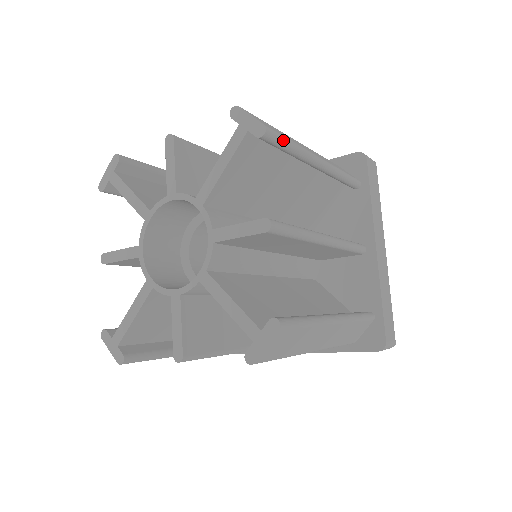
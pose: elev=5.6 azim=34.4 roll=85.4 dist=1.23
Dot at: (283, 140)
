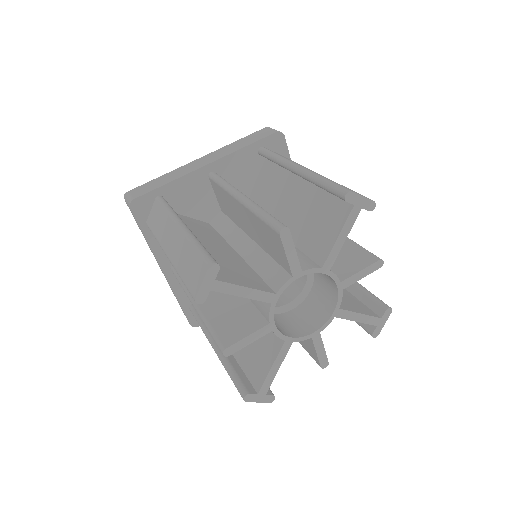
Dot at: occluded
